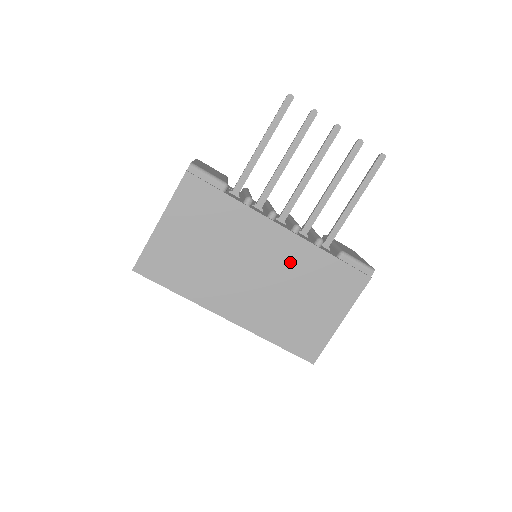
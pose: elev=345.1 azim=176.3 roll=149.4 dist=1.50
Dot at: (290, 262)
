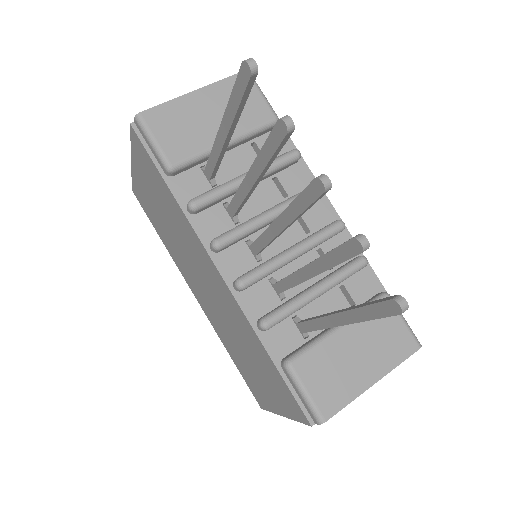
Dot at: (231, 311)
